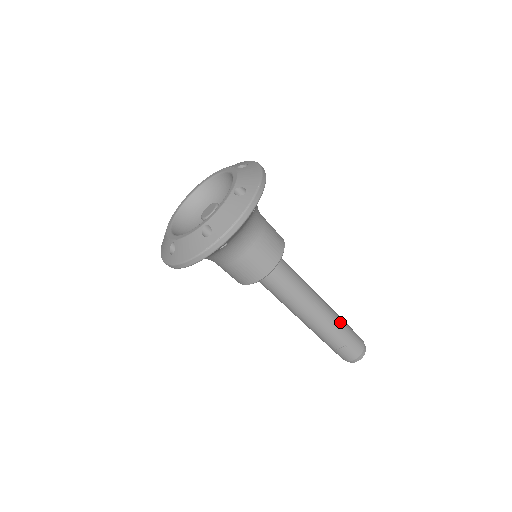
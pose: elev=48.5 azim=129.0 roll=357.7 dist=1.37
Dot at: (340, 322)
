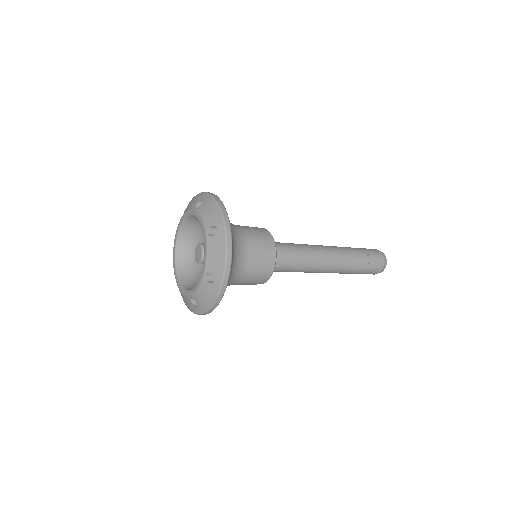
Dot at: (345, 247)
